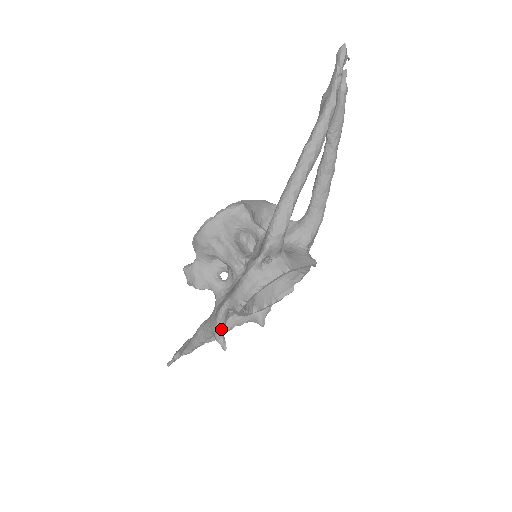
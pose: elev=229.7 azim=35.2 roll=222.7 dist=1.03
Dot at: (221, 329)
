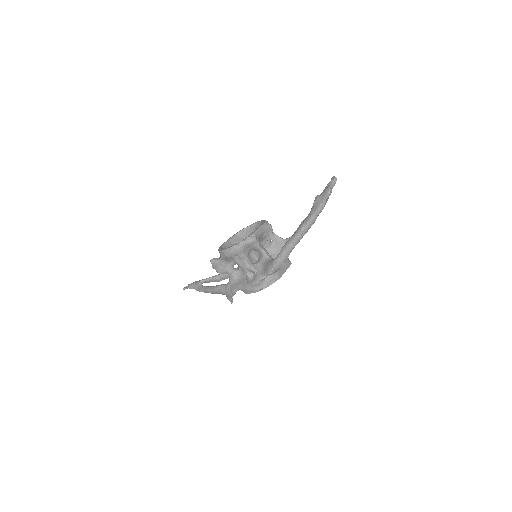
Dot at: (232, 296)
